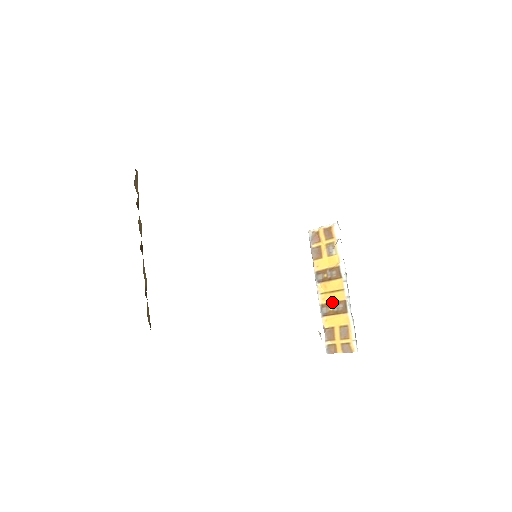
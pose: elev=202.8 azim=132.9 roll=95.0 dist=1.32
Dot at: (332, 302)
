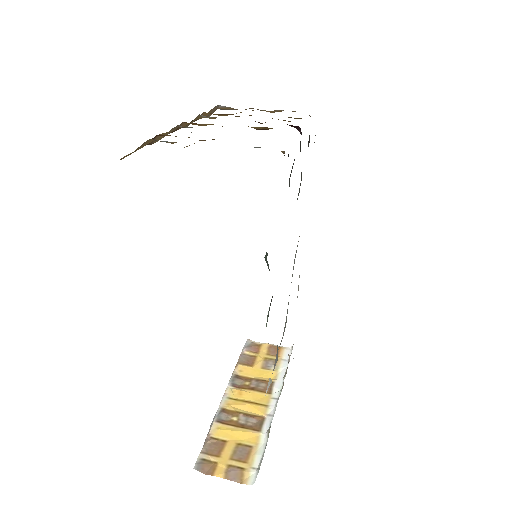
Dot at: (242, 412)
